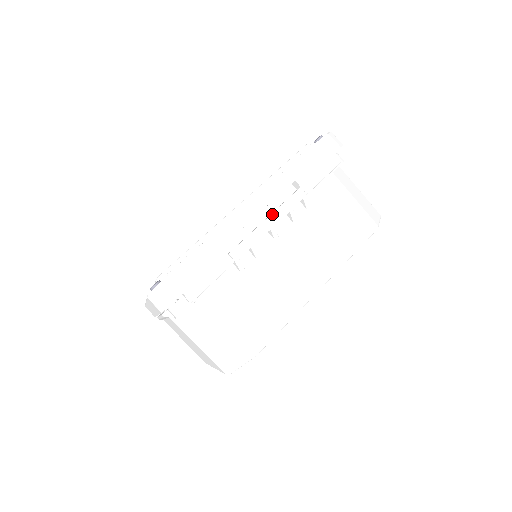
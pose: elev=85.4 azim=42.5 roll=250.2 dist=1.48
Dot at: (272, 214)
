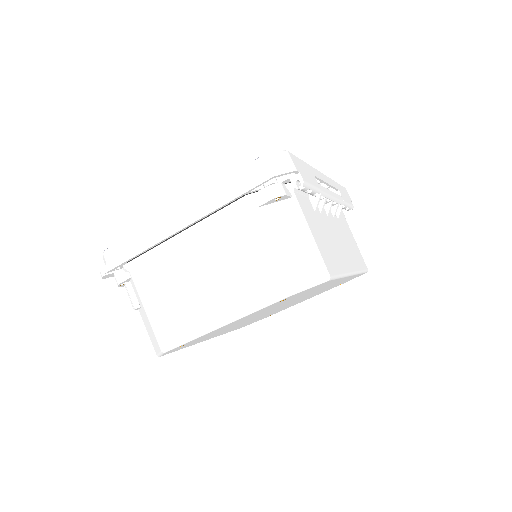
Dot at: (333, 192)
